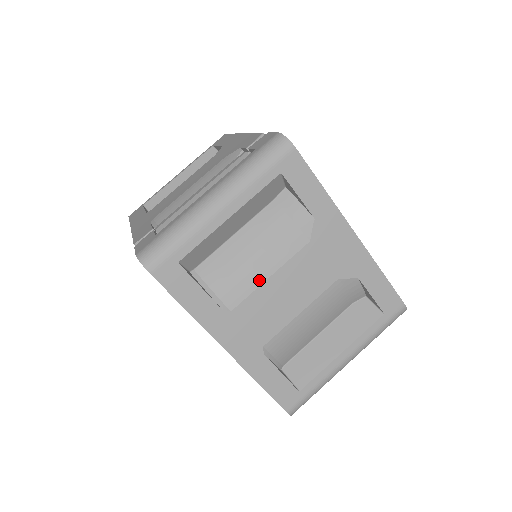
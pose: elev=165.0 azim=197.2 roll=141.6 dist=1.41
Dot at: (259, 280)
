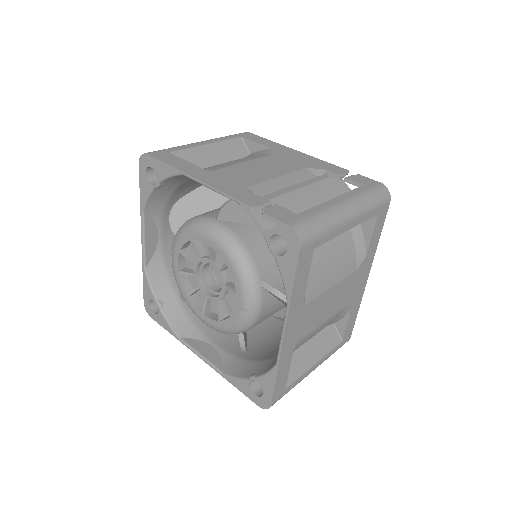
Dot at: (327, 287)
